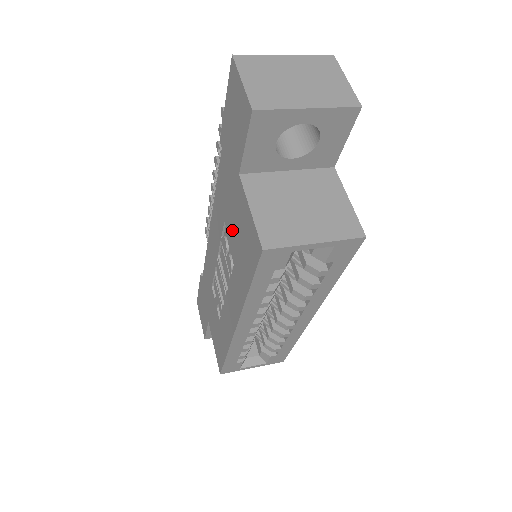
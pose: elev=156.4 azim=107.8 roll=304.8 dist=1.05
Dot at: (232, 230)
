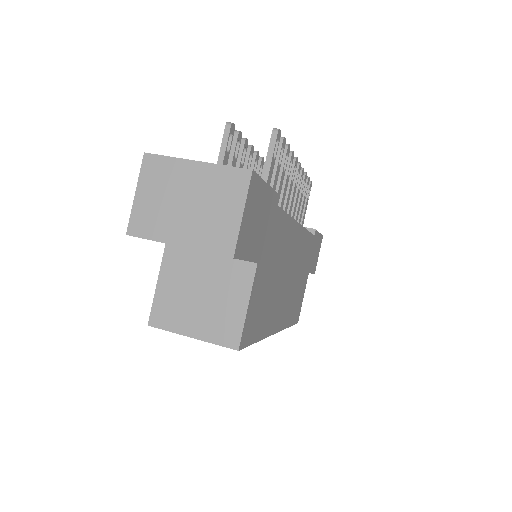
Dot at: occluded
